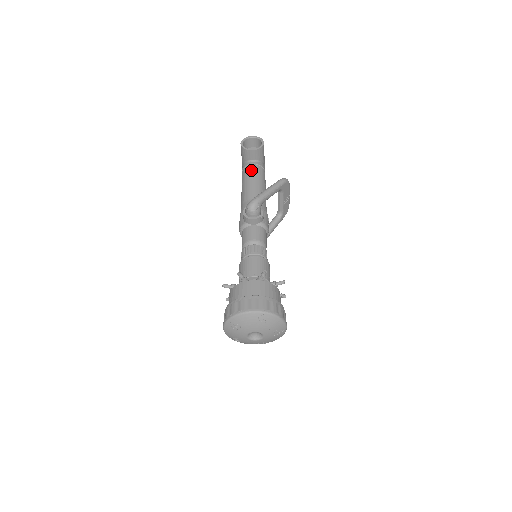
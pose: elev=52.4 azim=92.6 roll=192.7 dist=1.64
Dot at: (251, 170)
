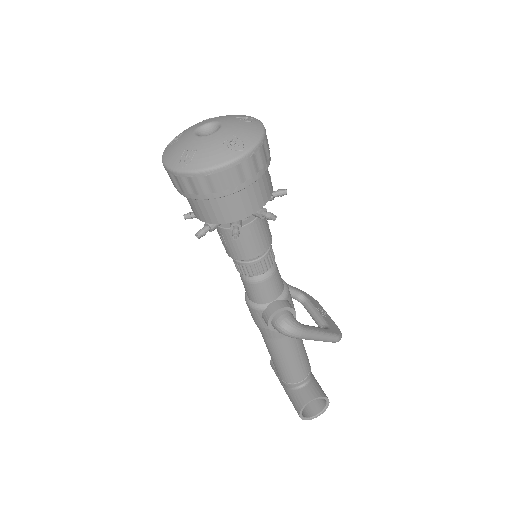
Dot at: occluded
